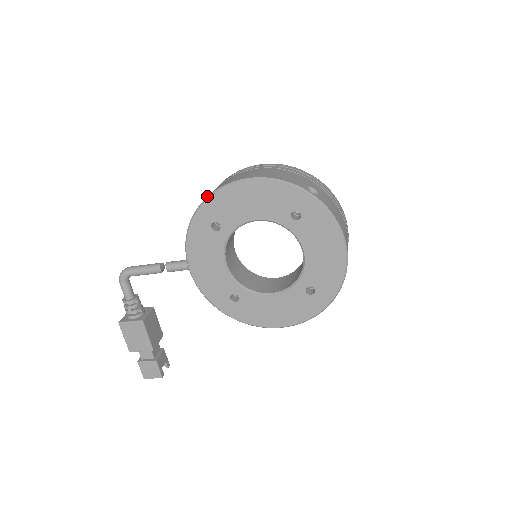
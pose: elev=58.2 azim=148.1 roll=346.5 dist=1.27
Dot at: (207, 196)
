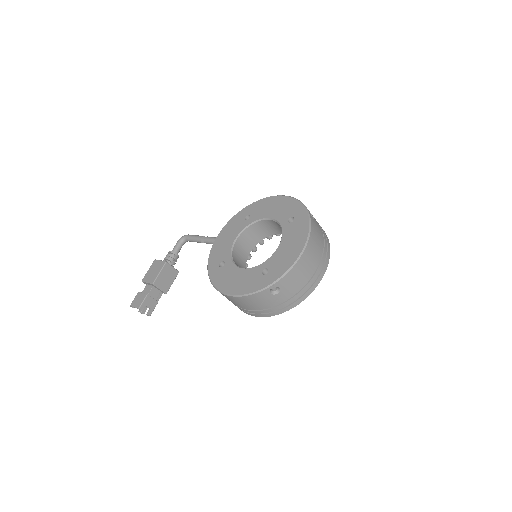
Dot at: occluded
